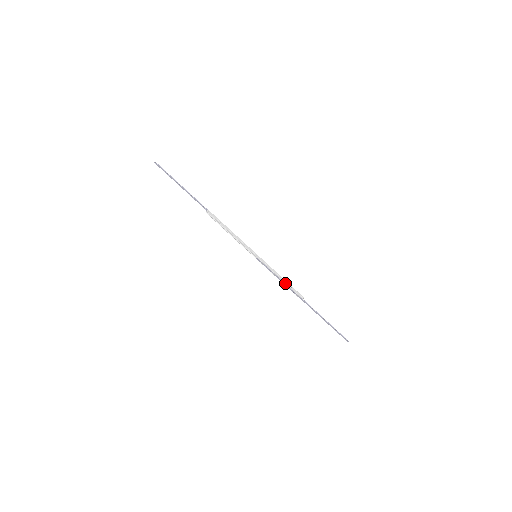
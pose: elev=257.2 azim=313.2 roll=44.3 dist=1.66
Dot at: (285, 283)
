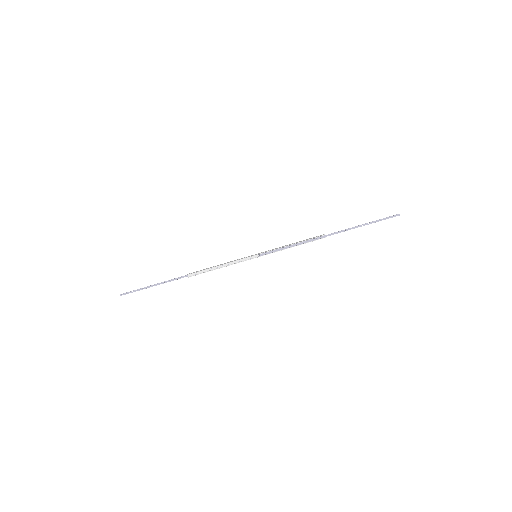
Dot at: (298, 243)
